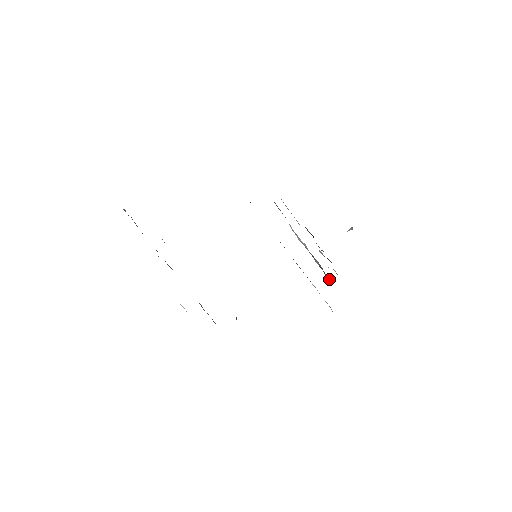
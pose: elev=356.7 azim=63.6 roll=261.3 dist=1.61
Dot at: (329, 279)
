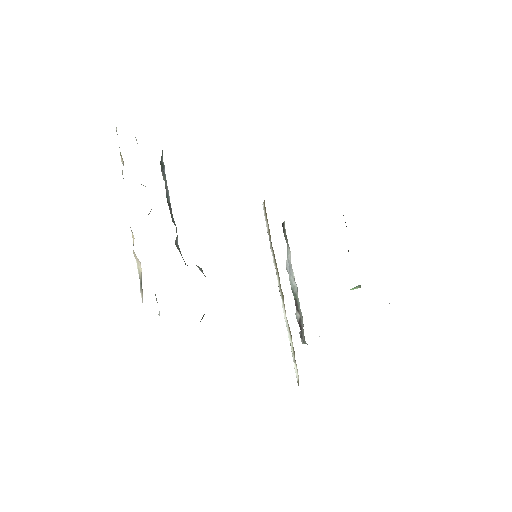
Dot at: (304, 342)
